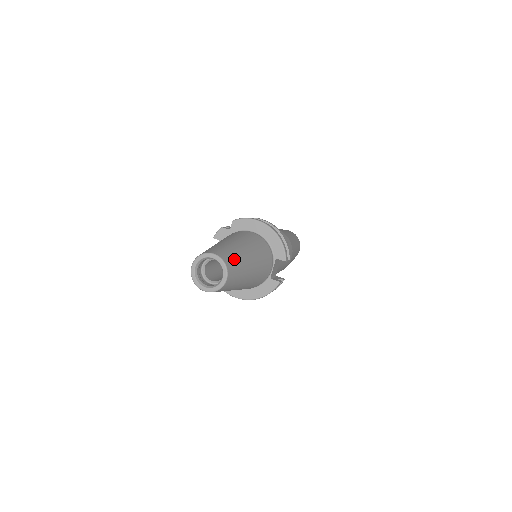
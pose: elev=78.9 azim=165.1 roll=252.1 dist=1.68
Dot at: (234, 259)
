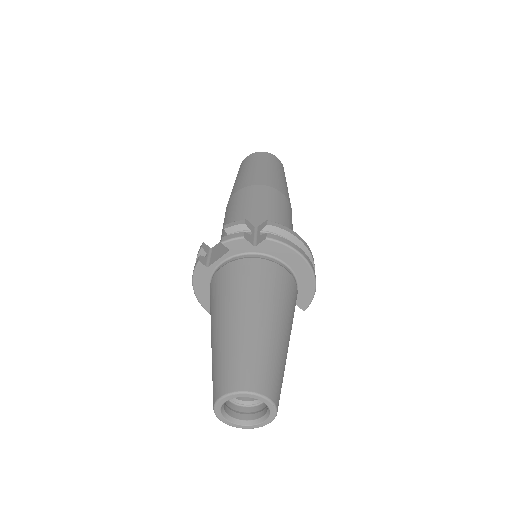
Dot at: occluded
